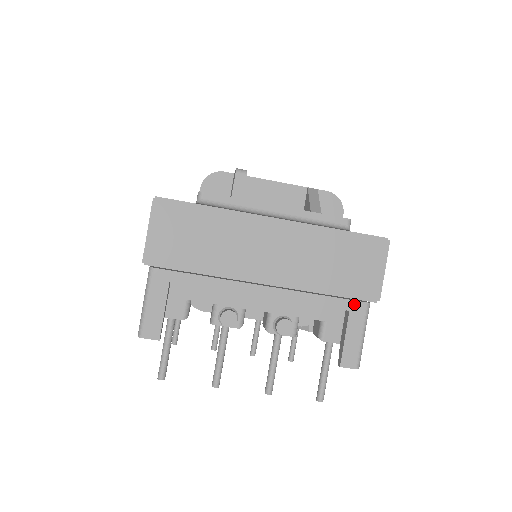
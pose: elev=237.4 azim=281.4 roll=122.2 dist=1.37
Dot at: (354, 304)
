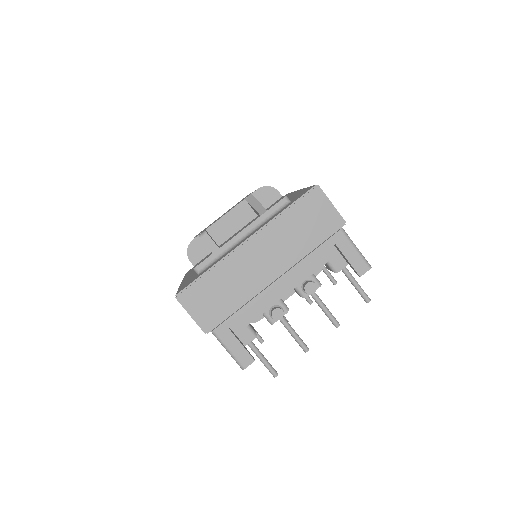
Dot at: (334, 238)
